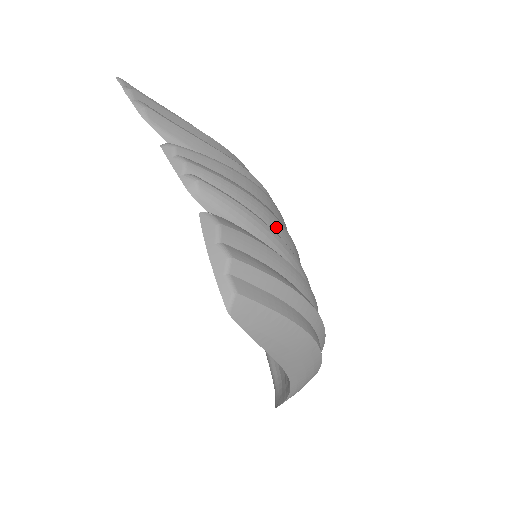
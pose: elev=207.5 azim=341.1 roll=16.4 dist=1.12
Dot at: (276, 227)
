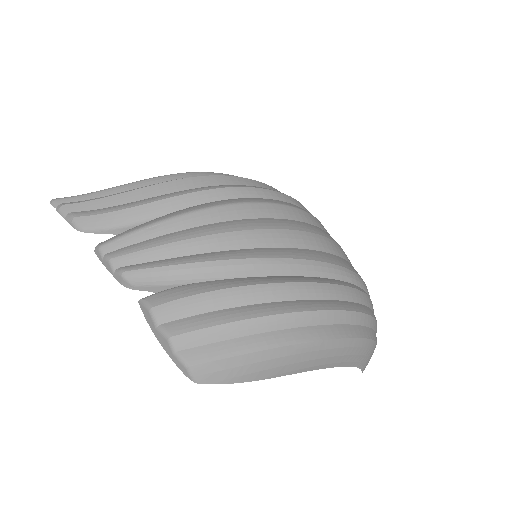
Dot at: (233, 242)
